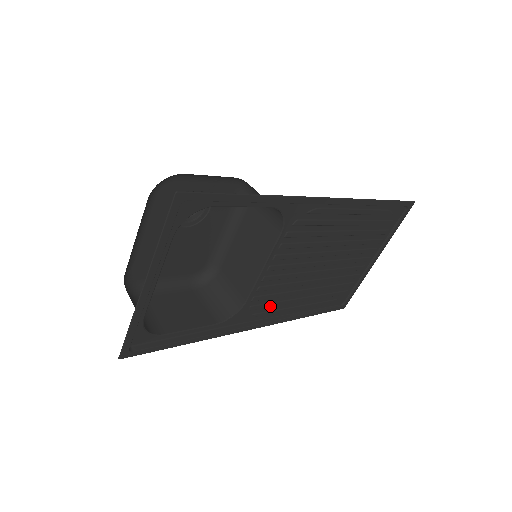
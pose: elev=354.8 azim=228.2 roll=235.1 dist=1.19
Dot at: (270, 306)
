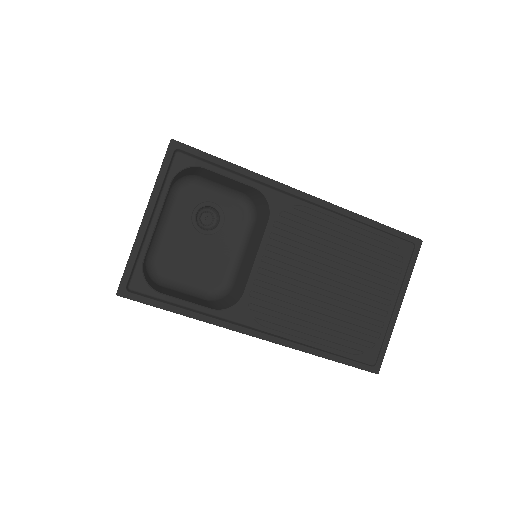
Dot at: (272, 315)
